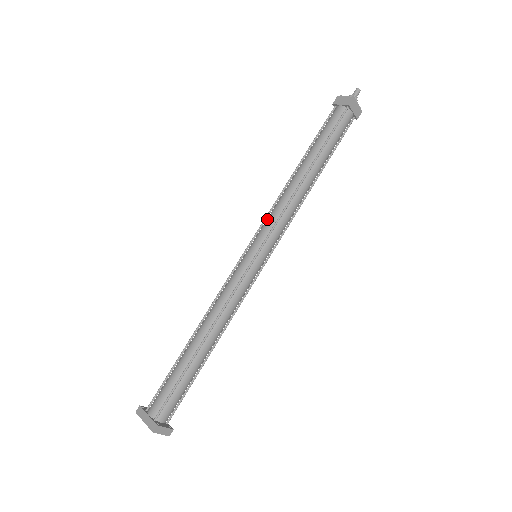
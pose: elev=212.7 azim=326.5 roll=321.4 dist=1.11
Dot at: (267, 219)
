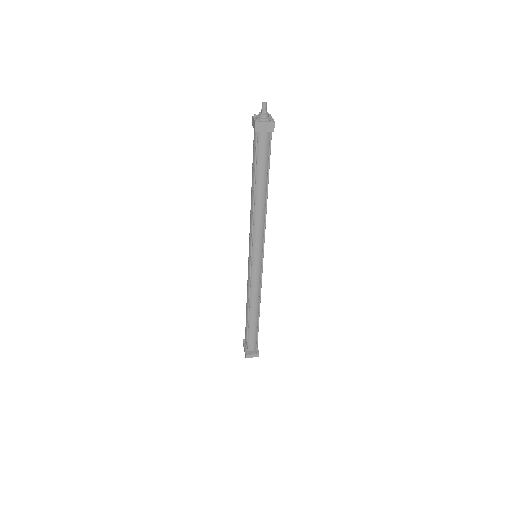
Dot at: occluded
